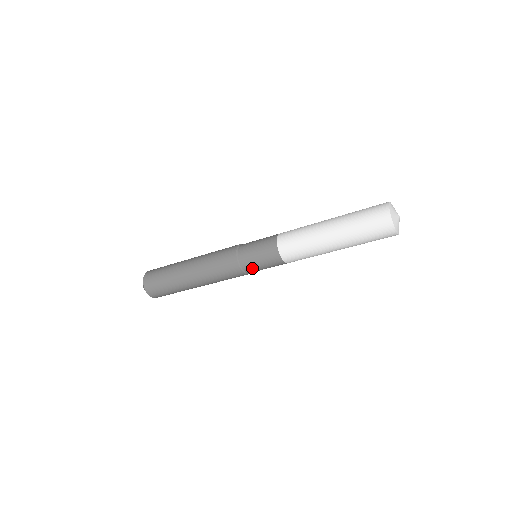
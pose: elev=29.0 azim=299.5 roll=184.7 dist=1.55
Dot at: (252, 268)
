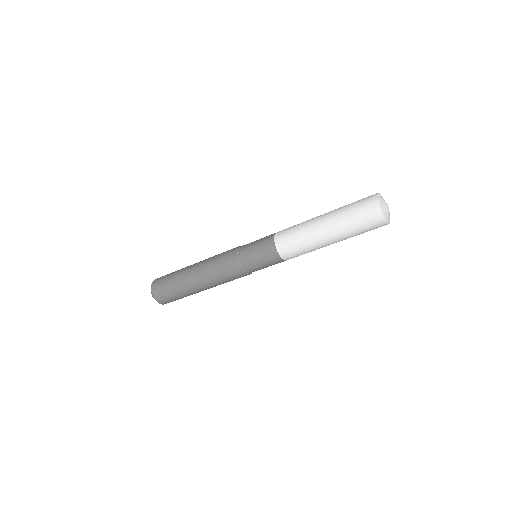
Dot at: (250, 264)
